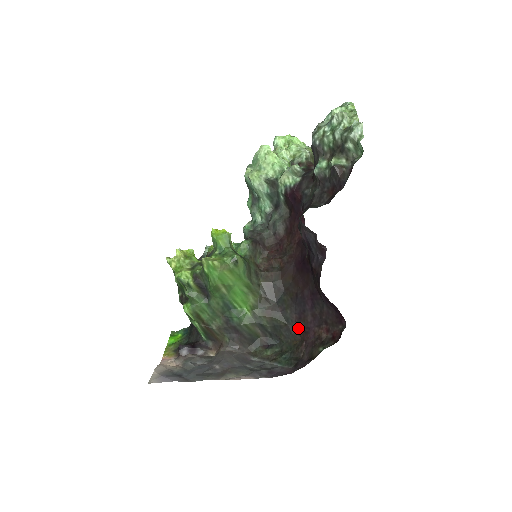
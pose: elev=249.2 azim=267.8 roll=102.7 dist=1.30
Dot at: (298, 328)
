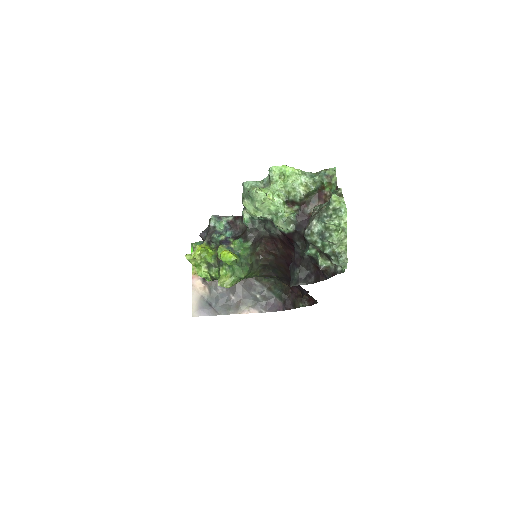
Dot at: (287, 282)
